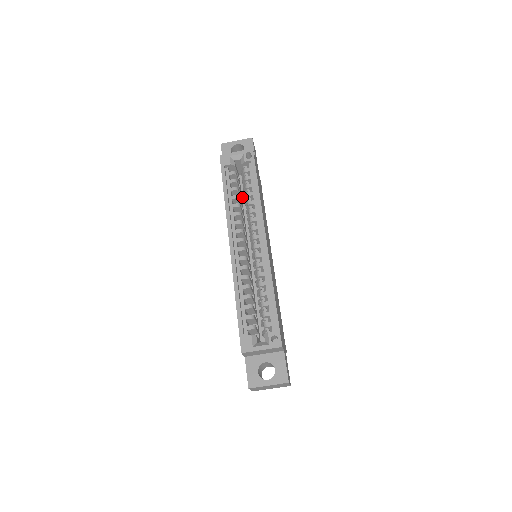
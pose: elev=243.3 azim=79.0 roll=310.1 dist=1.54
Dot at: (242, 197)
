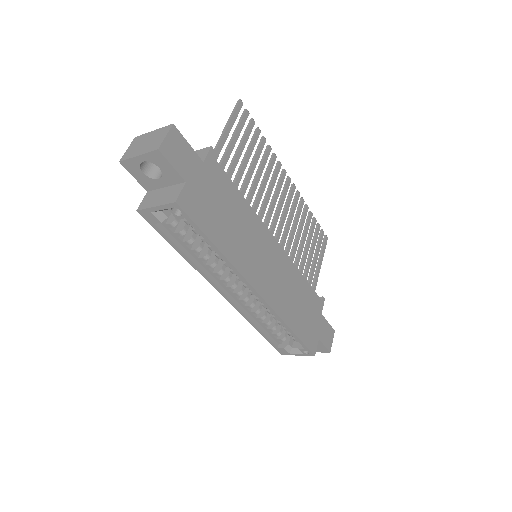
Dot at: occluded
